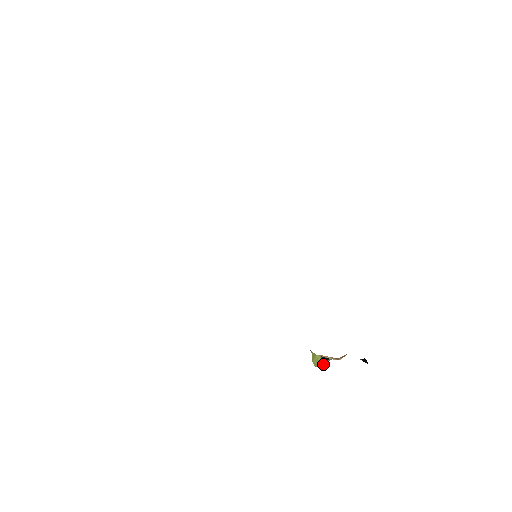
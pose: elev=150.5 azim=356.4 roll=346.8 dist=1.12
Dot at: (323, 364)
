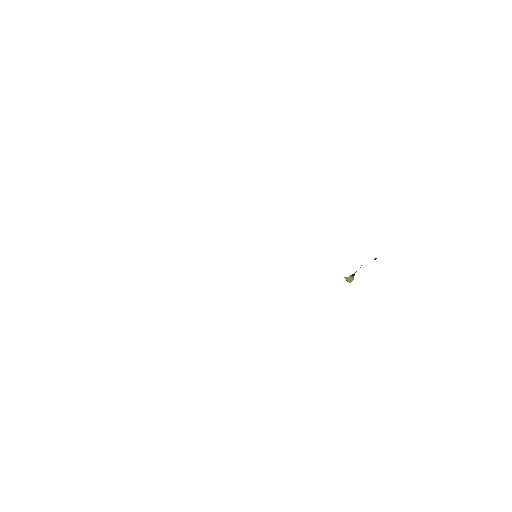
Dot at: occluded
